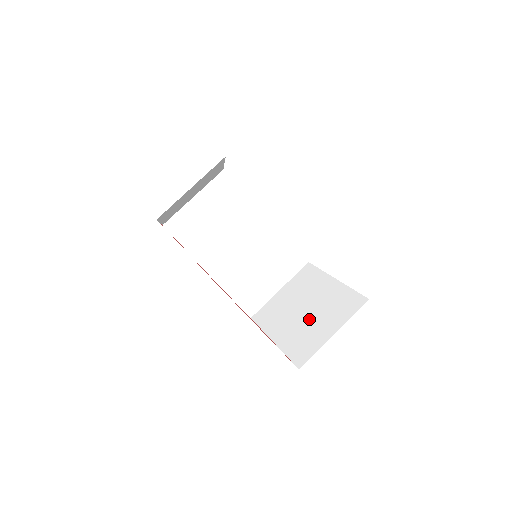
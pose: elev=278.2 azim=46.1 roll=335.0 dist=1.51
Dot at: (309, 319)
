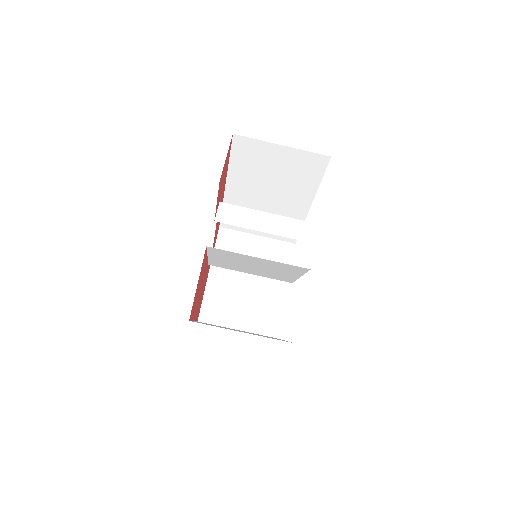
Dot at: (241, 295)
